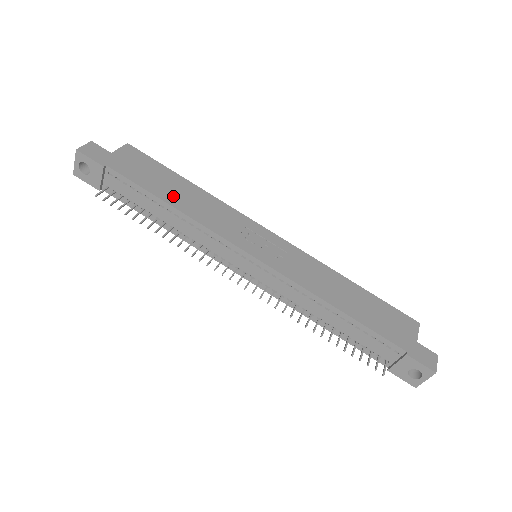
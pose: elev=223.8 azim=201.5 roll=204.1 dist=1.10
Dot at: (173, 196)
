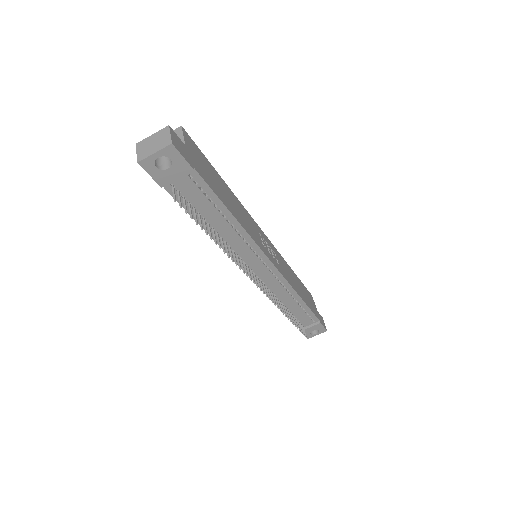
Dot at: (230, 205)
